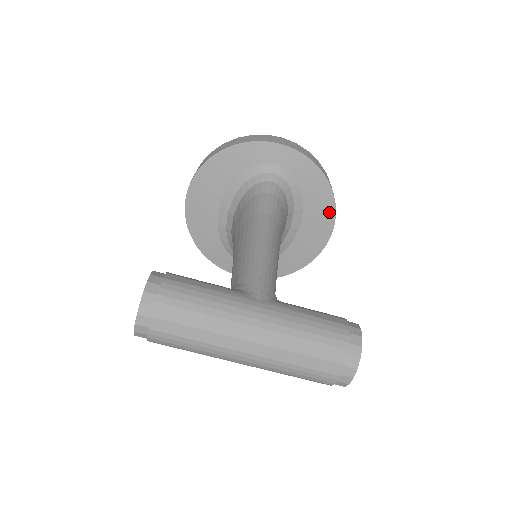
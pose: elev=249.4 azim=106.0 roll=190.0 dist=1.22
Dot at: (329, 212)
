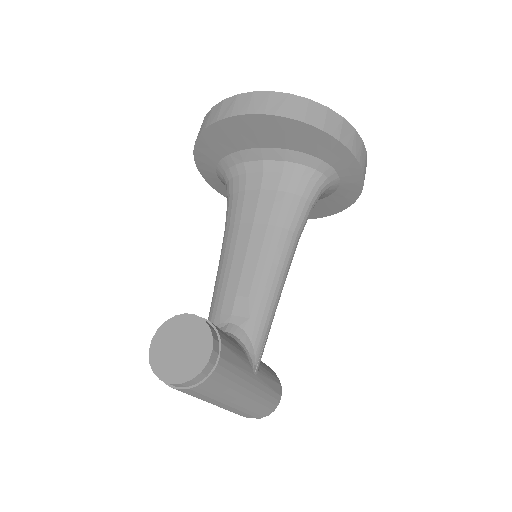
Dot at: (319, 214)
